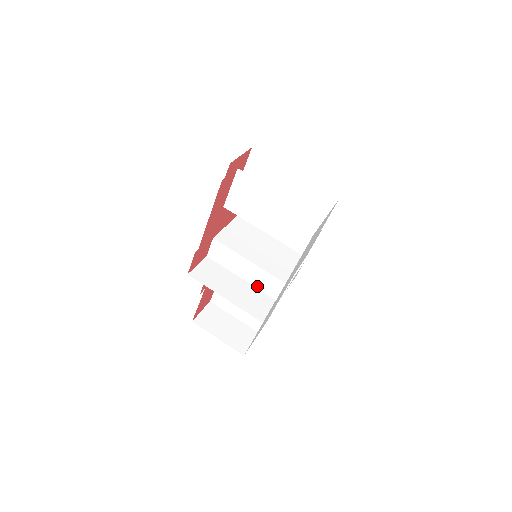
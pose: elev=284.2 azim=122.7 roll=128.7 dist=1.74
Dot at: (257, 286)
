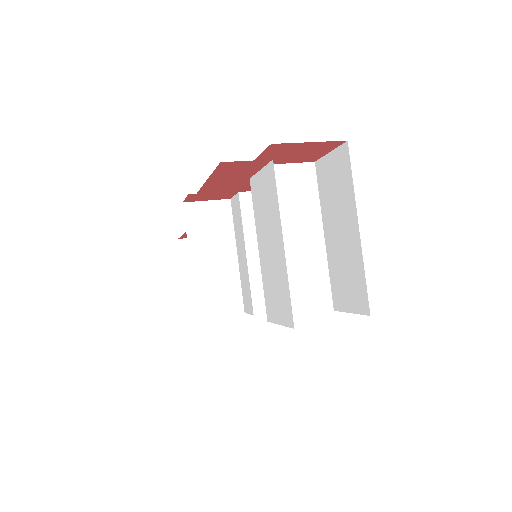
Dot at: (241, 279)
